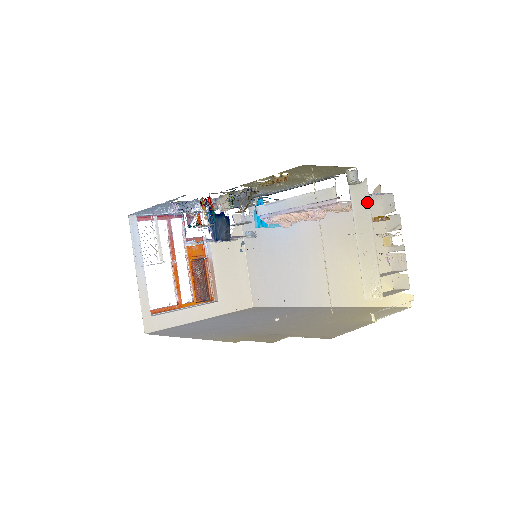
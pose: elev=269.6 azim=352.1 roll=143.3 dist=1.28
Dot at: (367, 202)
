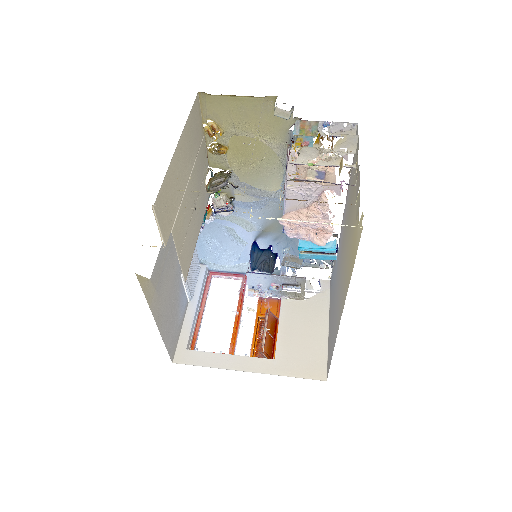
Dot at: occluded
